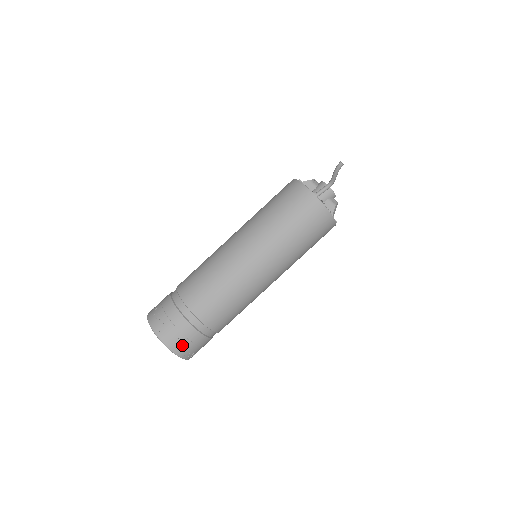
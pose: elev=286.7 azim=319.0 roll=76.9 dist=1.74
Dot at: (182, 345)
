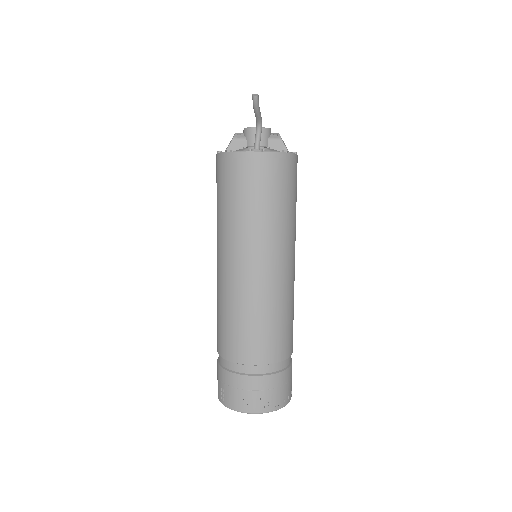
Dot at: (280, 396)
